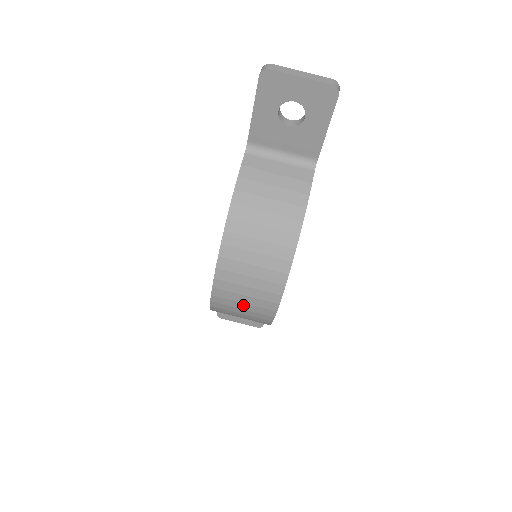
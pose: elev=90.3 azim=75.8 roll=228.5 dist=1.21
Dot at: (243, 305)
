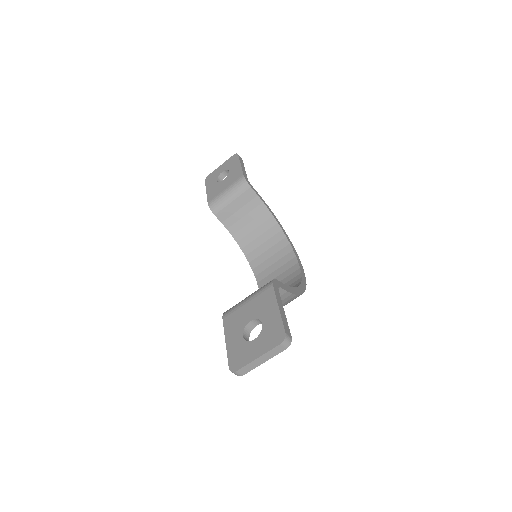
Dot at: occluded
